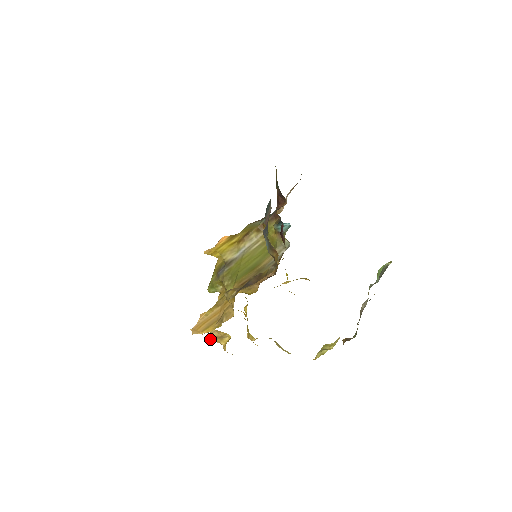
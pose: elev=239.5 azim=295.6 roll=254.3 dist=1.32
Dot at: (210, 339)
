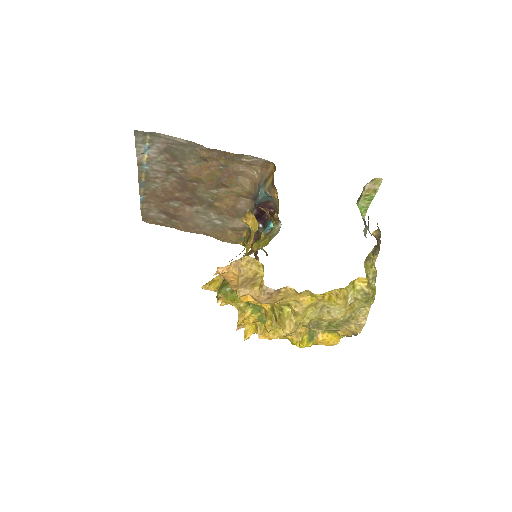
Dot at: (240, 287)
